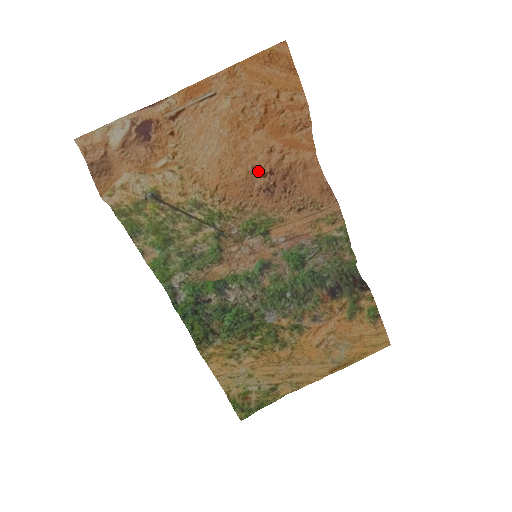
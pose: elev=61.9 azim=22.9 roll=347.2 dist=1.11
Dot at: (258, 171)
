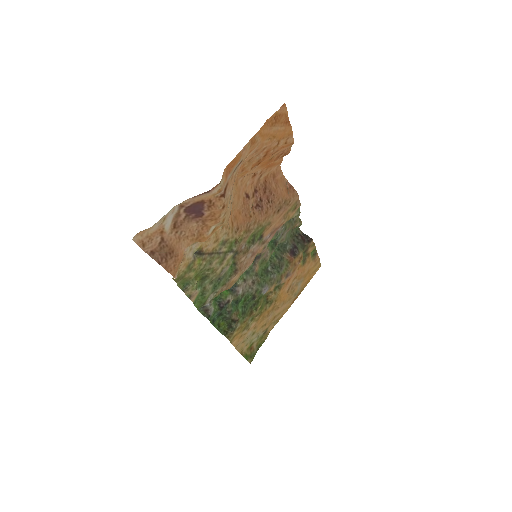
Dot at: (249, 194)
